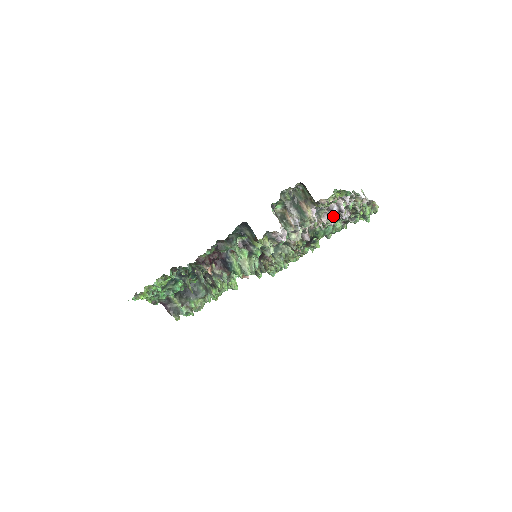
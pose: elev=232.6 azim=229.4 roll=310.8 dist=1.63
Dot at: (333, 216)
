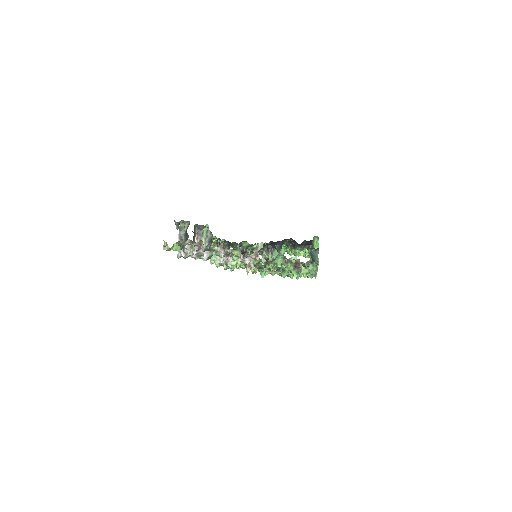
Dot at: occluded
